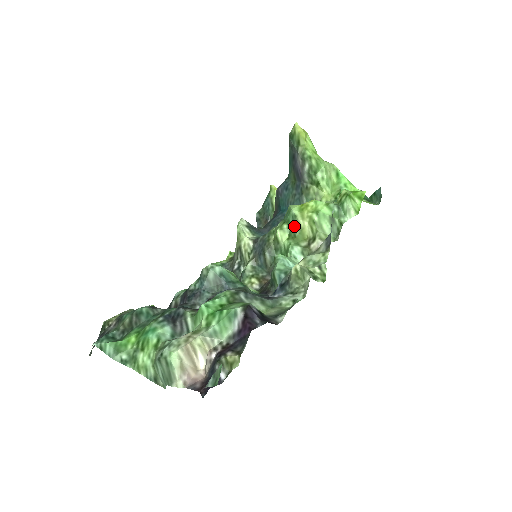
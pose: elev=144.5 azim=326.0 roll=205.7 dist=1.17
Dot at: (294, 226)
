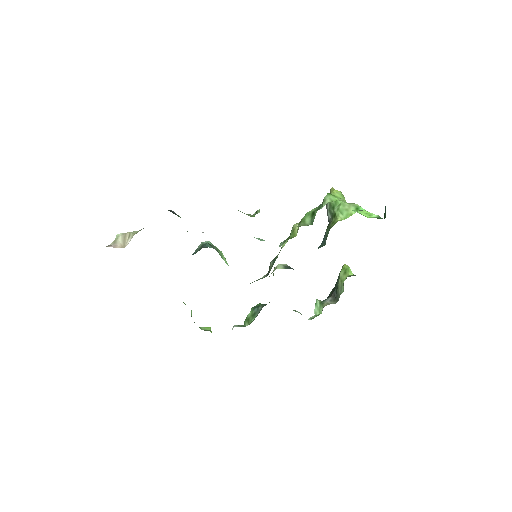
Dot at: (291, 232)
